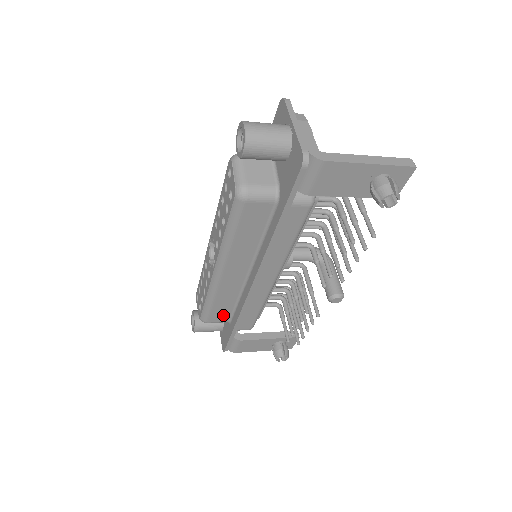
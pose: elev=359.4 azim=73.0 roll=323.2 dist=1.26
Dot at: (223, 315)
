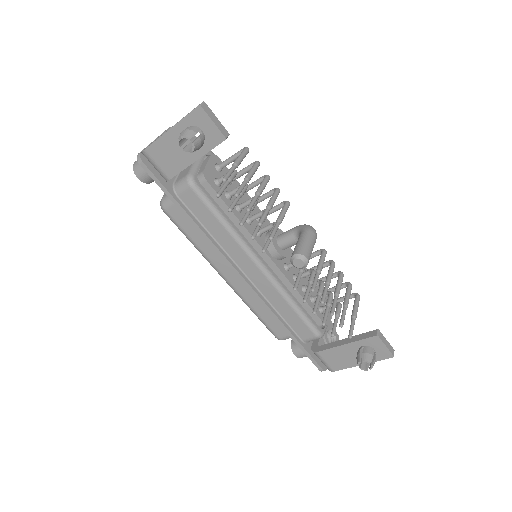
Dot at: occluded
